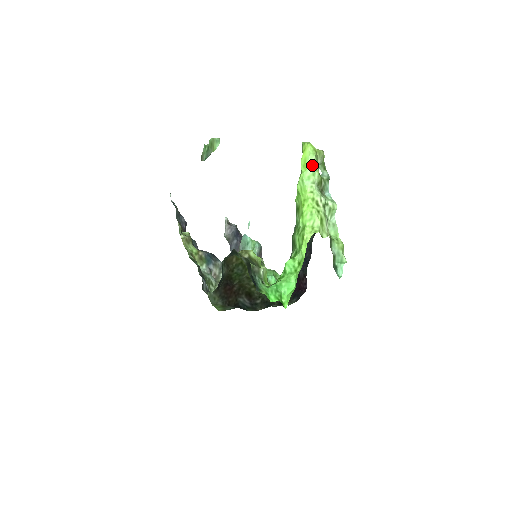
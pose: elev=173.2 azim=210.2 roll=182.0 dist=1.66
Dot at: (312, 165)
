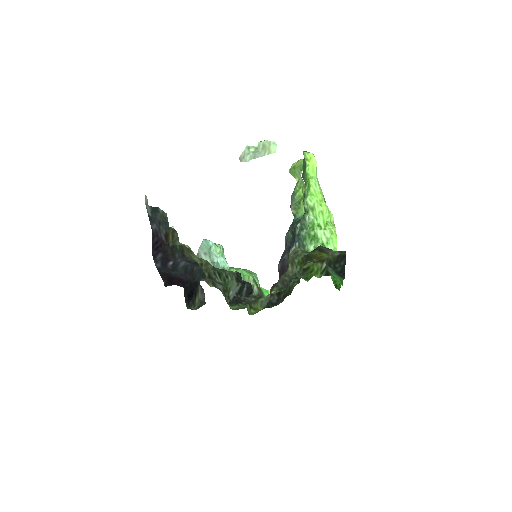
Dot at: (316, 171)
